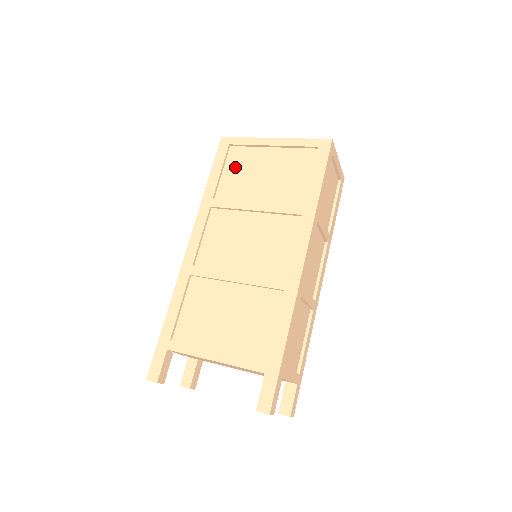
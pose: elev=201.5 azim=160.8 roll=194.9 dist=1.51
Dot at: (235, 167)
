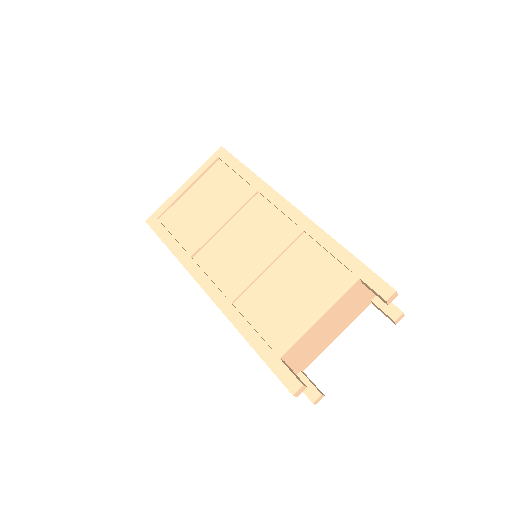
Dot at: (178, 224)
